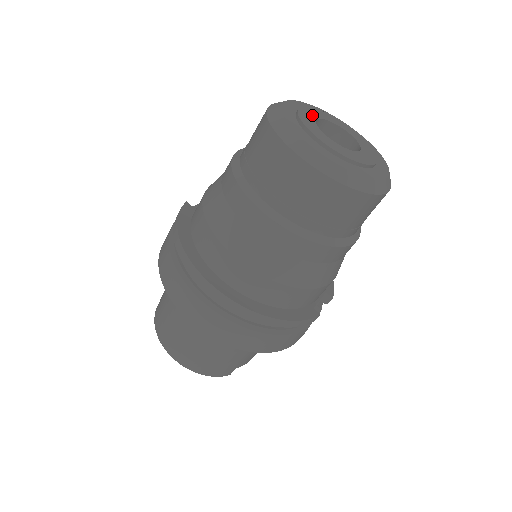
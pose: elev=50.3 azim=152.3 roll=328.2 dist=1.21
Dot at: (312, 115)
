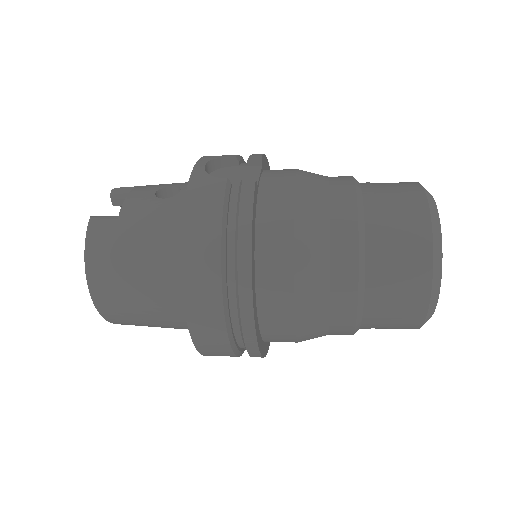
Dot at: occluded
